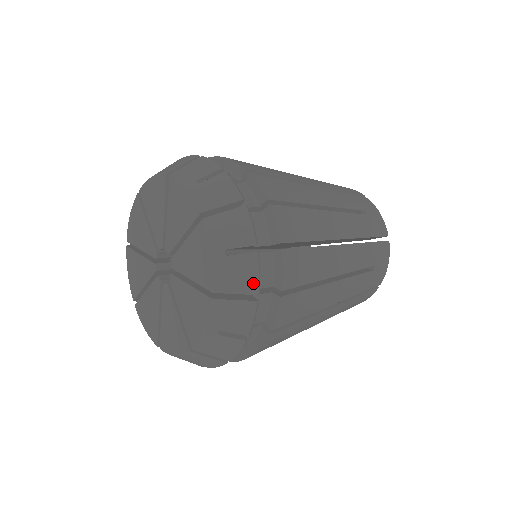
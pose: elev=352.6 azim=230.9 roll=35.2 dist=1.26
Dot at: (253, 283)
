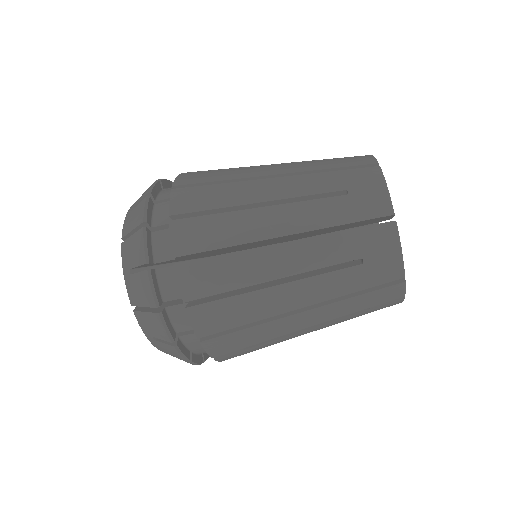
Dot at: (141, 216)
